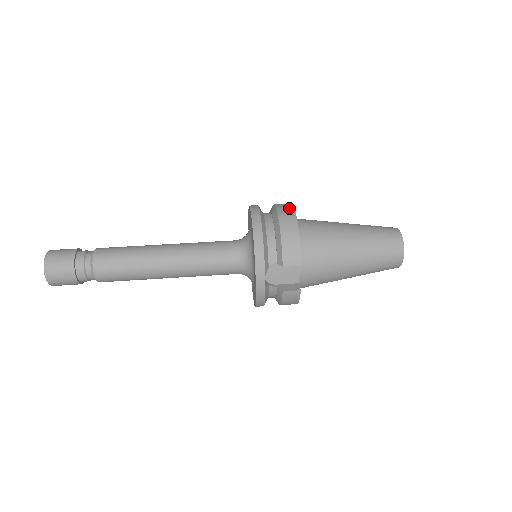
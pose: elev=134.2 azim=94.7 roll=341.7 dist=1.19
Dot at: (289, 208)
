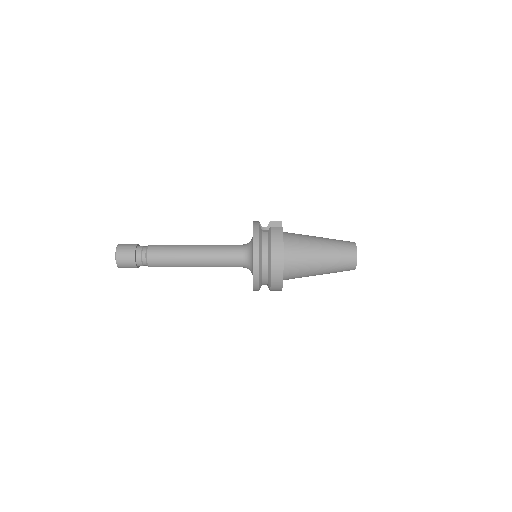
Dot at: occluded
